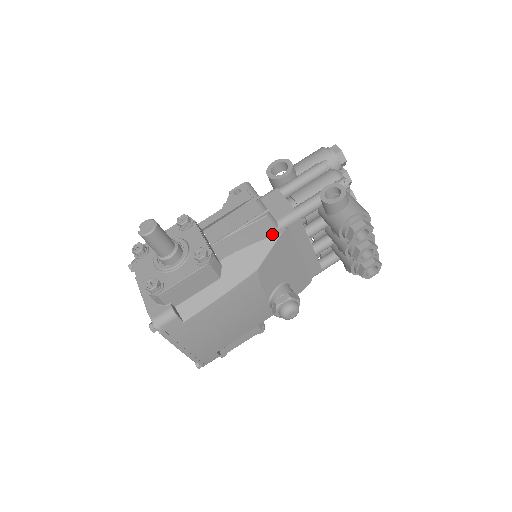
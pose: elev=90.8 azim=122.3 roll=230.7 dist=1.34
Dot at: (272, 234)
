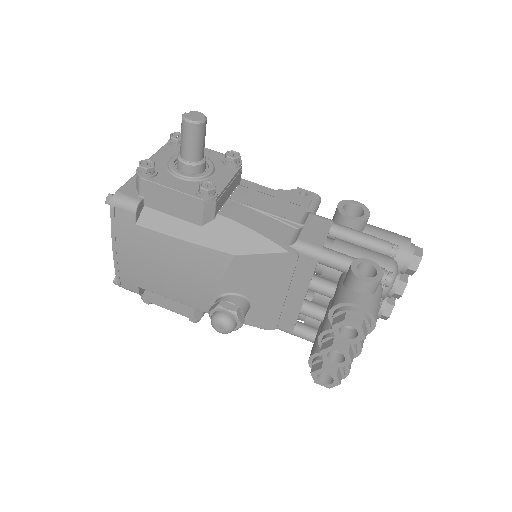
Dot at: (281, 244)
